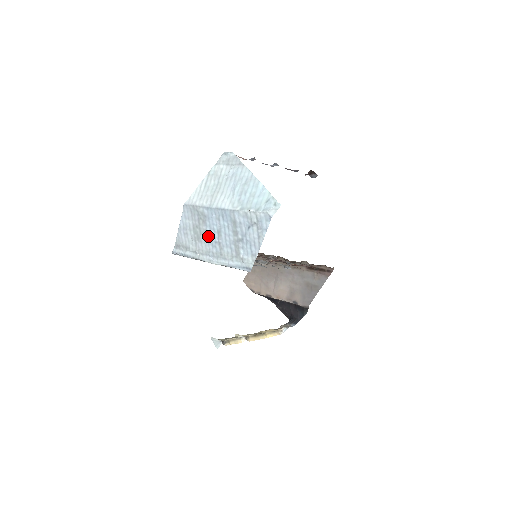
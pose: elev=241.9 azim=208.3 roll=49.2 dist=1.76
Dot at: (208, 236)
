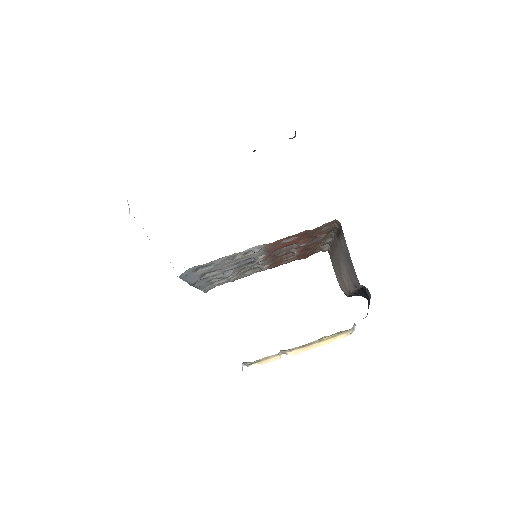
Dot at: occluded
